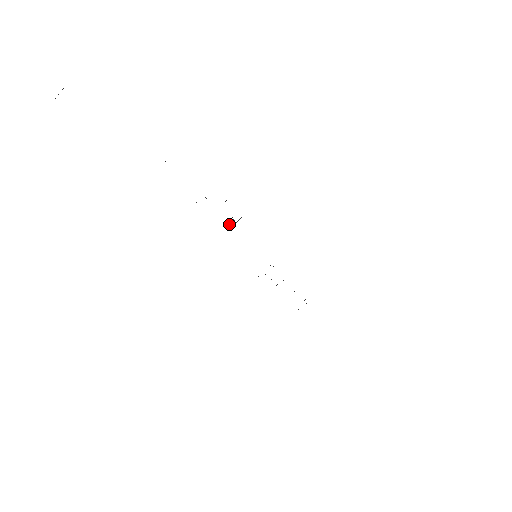
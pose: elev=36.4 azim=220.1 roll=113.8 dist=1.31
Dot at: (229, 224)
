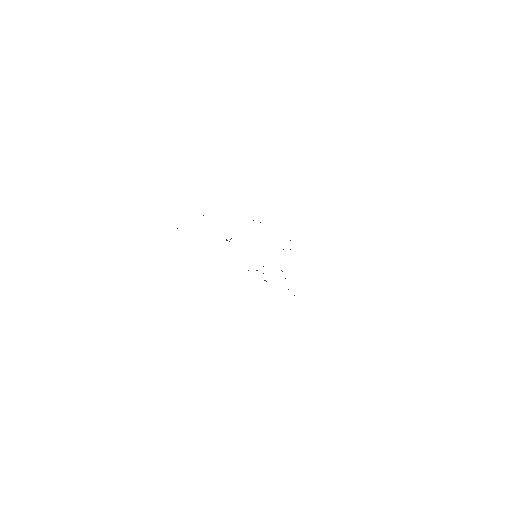
Dot at: occluded
